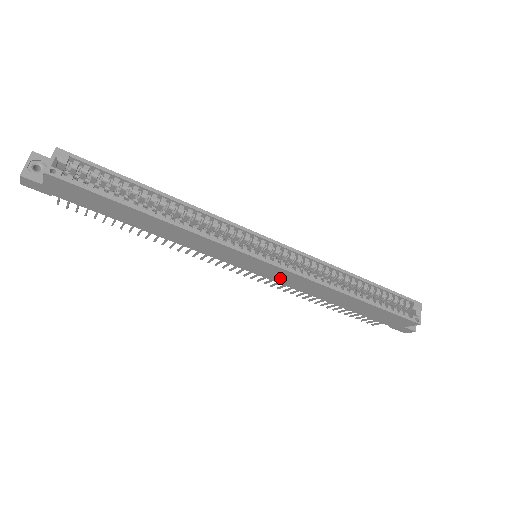
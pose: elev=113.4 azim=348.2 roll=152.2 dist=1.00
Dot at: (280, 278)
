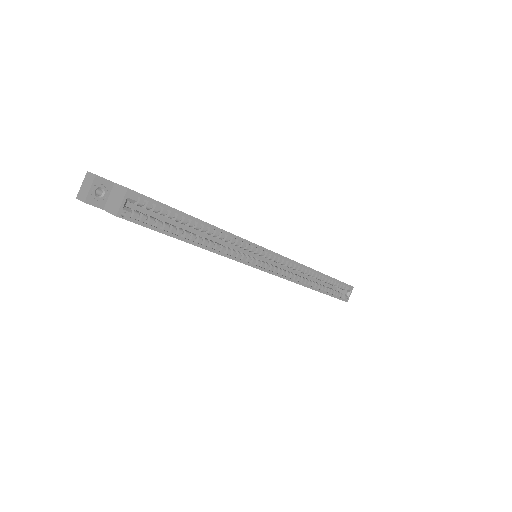
Dot at: occluded
